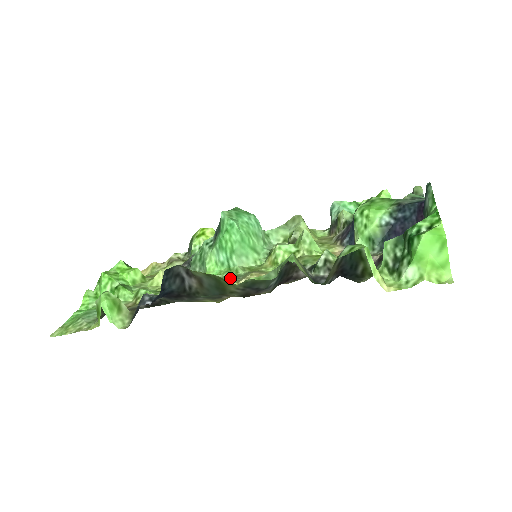
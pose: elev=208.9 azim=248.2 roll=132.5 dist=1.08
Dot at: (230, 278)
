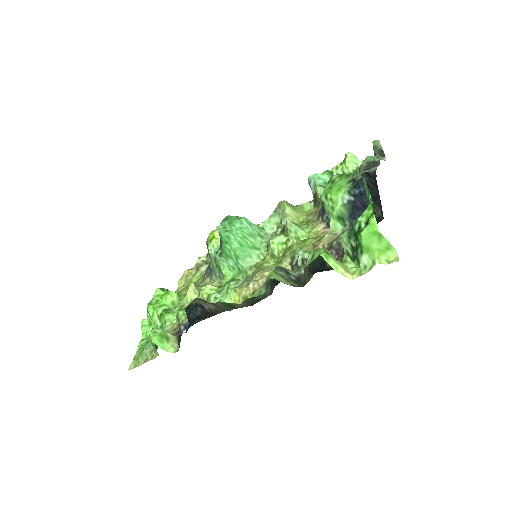
Dot at: (242, 281)
